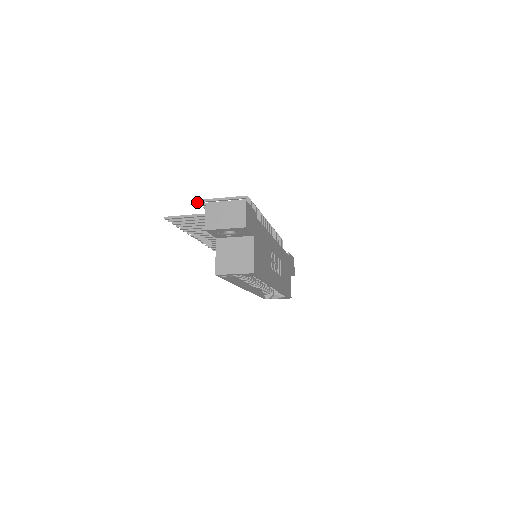
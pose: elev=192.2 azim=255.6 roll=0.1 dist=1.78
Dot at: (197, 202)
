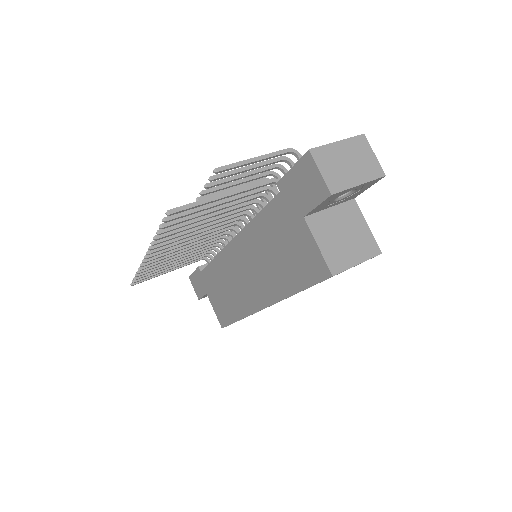
Dot at: (217, 172)
